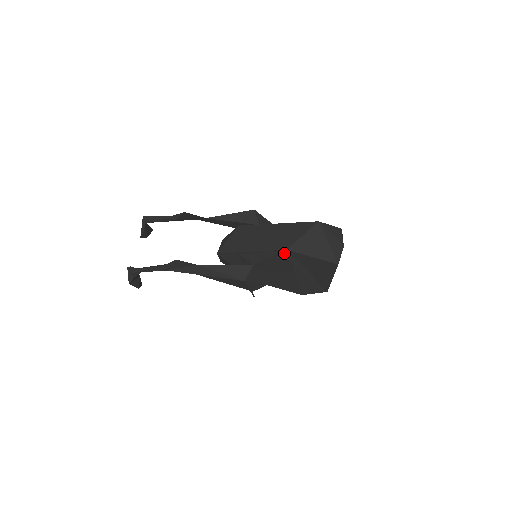
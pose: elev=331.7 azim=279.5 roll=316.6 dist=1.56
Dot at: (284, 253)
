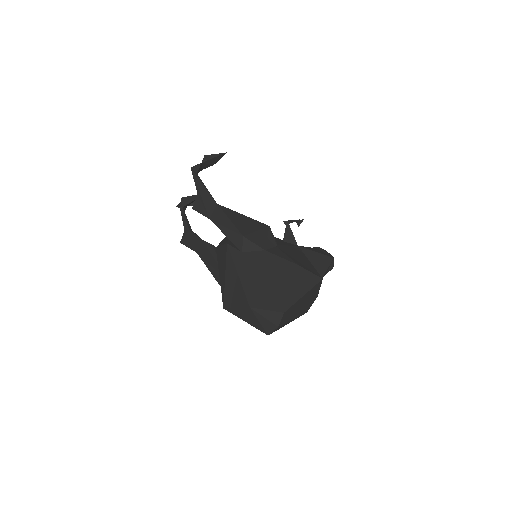
Dot at: occluded
